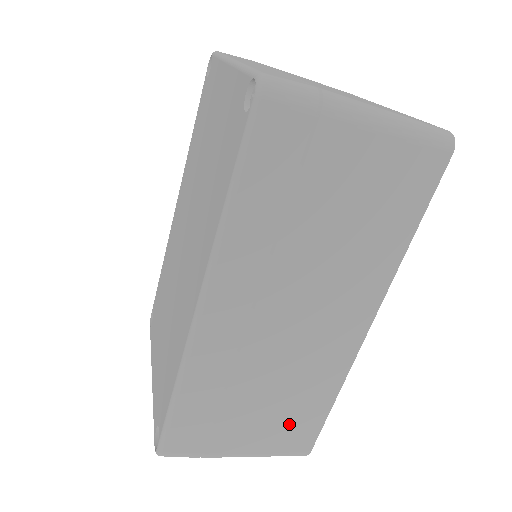
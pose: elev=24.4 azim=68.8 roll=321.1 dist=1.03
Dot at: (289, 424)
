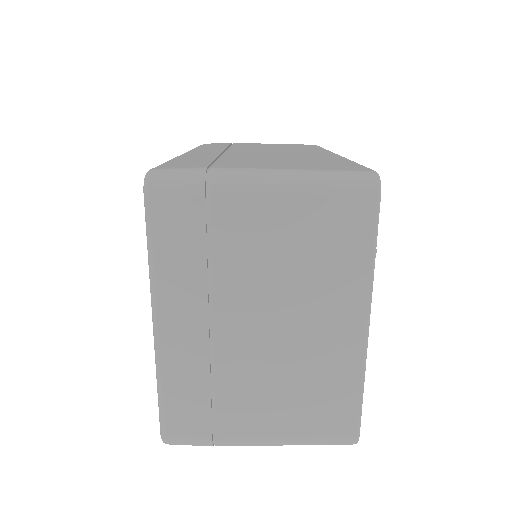
Dot at: (313, 164)
